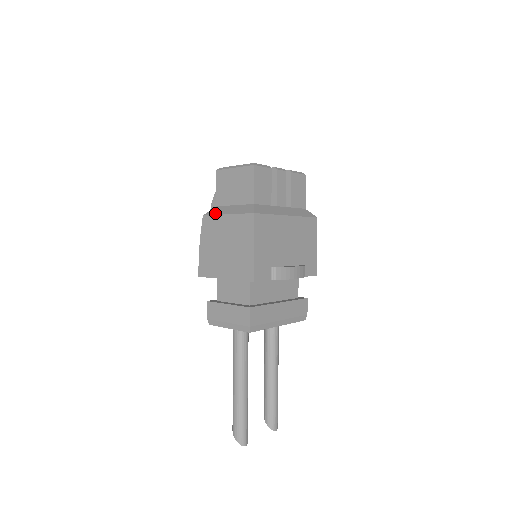
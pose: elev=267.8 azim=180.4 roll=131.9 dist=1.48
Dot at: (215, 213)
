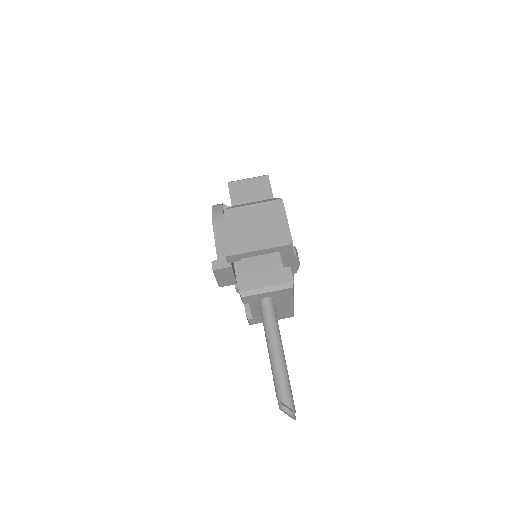
Dot at: (238, 206)
